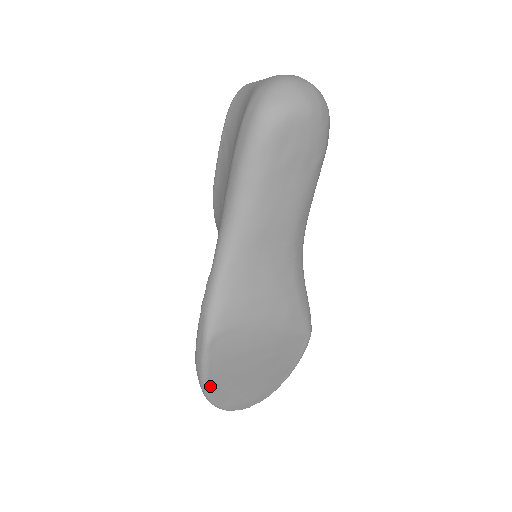
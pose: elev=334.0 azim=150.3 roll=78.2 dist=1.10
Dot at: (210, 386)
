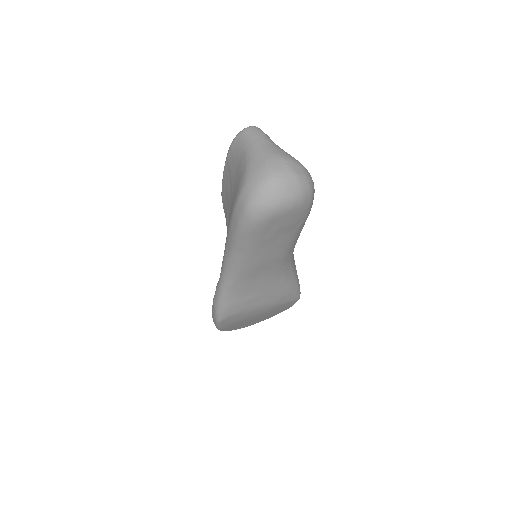
Dot at: (224, 330)
